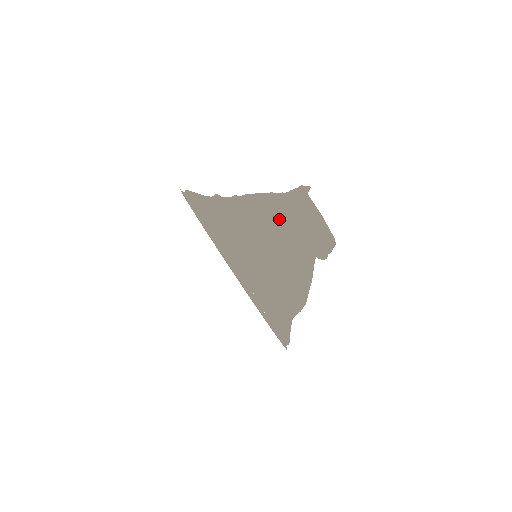
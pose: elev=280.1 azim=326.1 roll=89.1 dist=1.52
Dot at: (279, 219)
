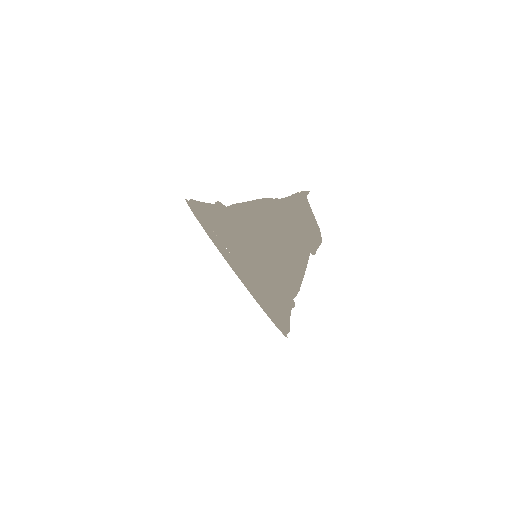
Dot at: (298, 253)
